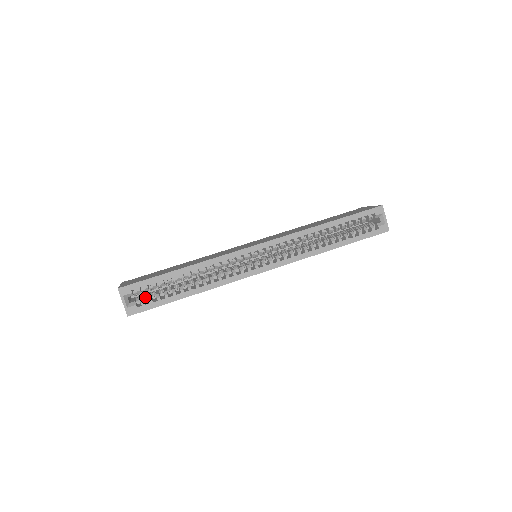
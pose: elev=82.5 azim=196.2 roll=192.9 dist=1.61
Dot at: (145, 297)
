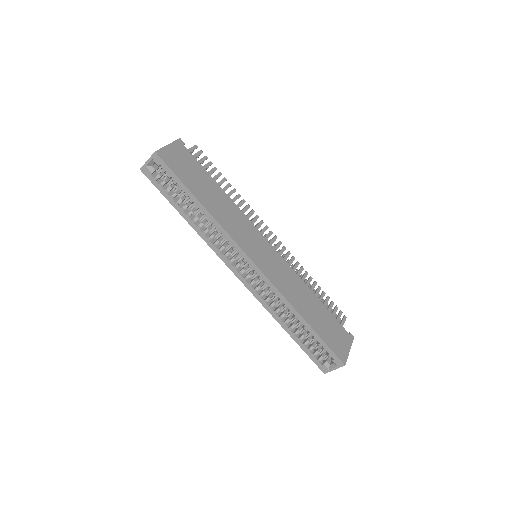
Dot at: occluded
